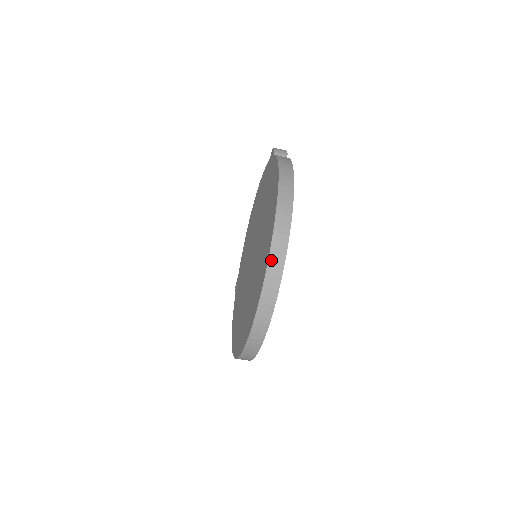
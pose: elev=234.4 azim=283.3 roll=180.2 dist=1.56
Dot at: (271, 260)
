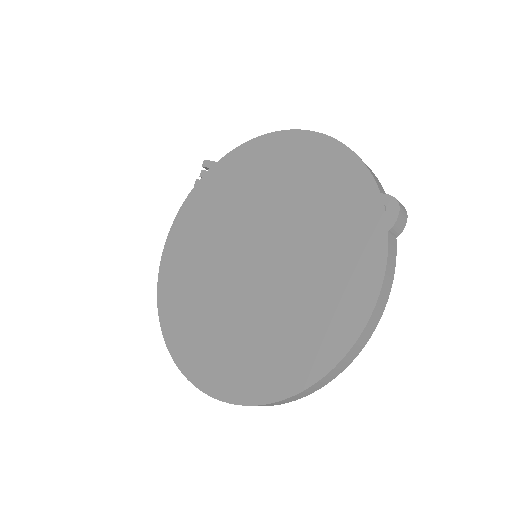
Dot at: (268, 404)
